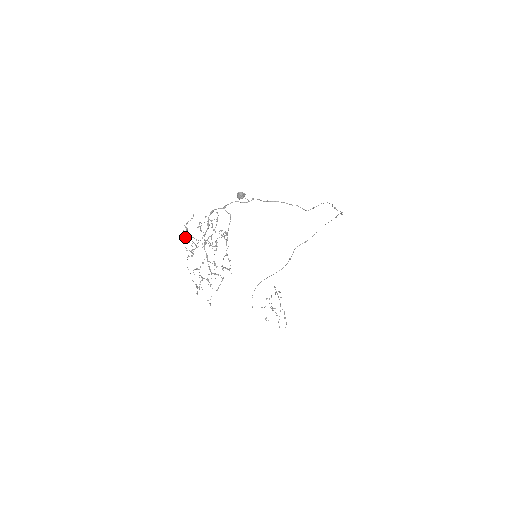
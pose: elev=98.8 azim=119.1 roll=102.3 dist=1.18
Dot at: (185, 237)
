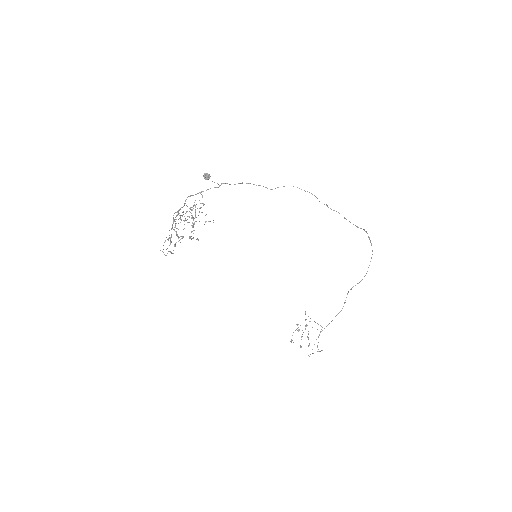
Dot at: occluded
